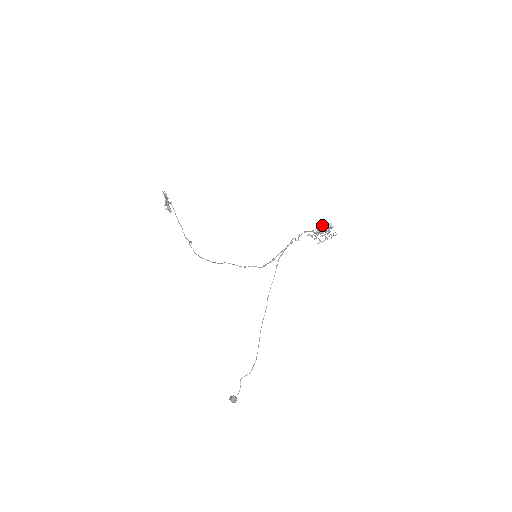
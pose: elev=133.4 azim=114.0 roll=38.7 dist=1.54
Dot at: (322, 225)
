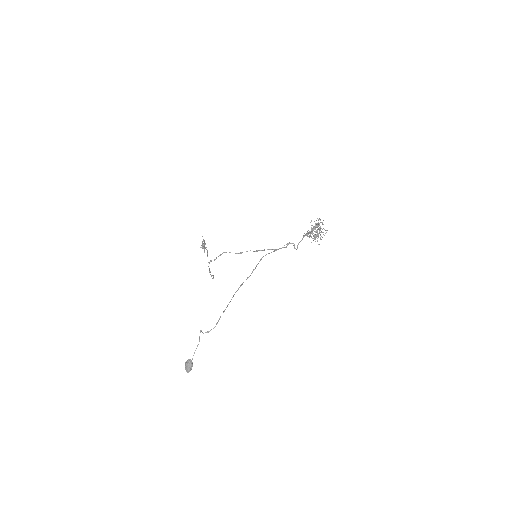
Dot at: occluded
